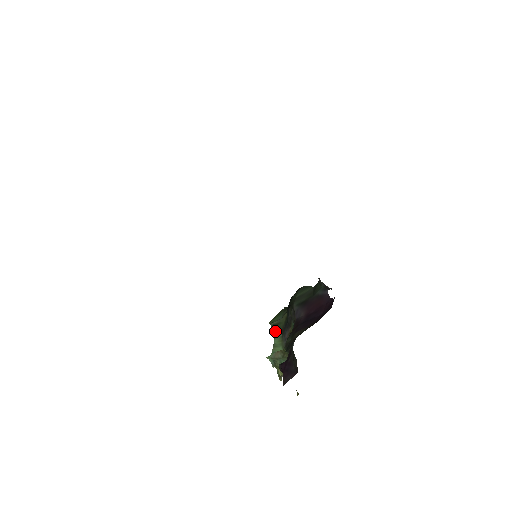
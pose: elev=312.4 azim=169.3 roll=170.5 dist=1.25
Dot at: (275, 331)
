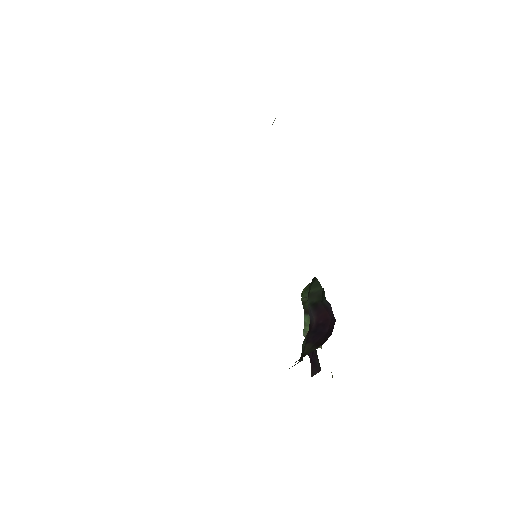
Dot at: (304, 309)
